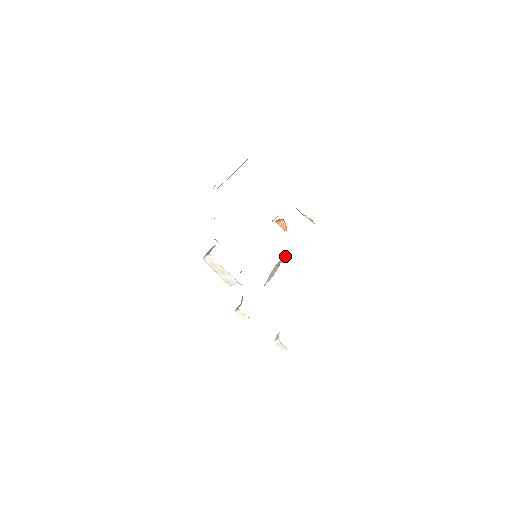
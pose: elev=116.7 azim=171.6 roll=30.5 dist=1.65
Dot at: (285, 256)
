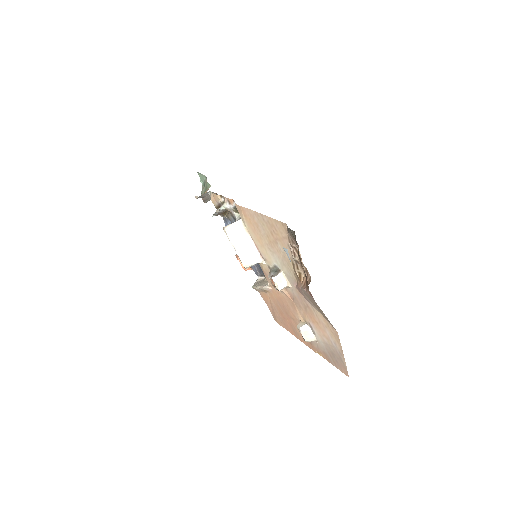
Dot at: (262, 279)
